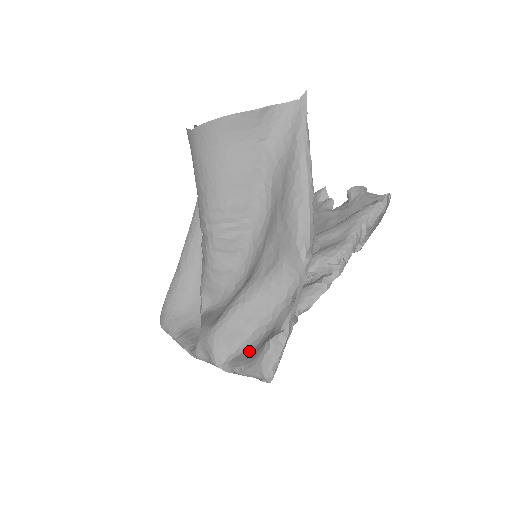
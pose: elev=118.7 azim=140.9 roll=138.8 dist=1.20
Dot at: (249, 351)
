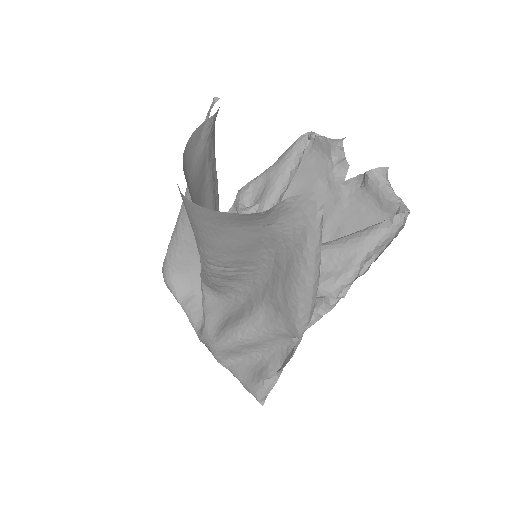
Dot at: (246, 367)
